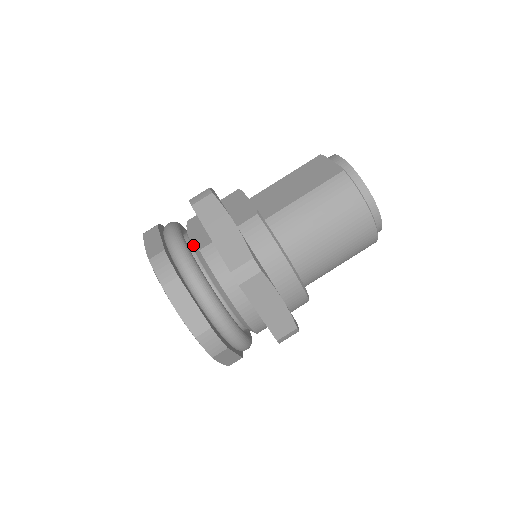
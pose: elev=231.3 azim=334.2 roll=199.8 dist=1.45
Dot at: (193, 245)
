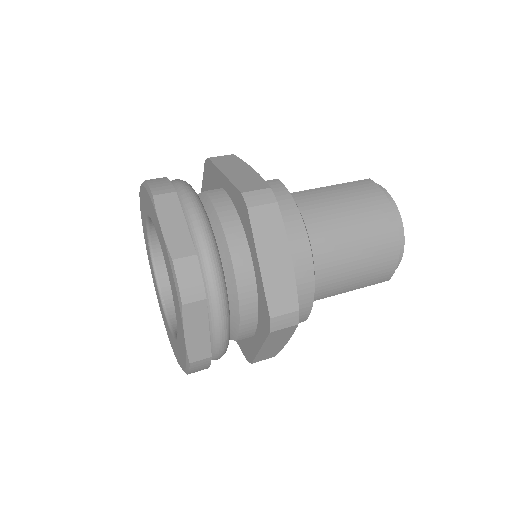
Dot at: (197, 194)
